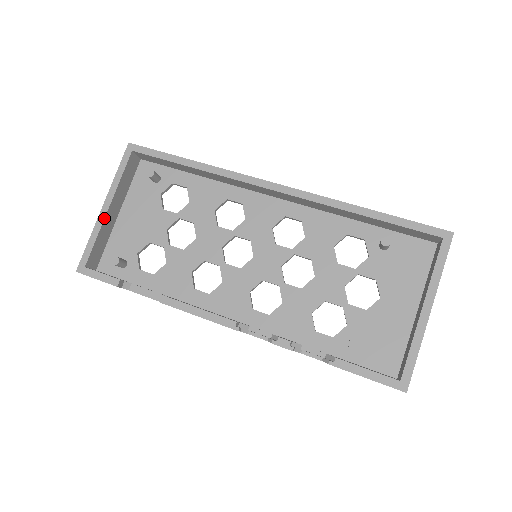
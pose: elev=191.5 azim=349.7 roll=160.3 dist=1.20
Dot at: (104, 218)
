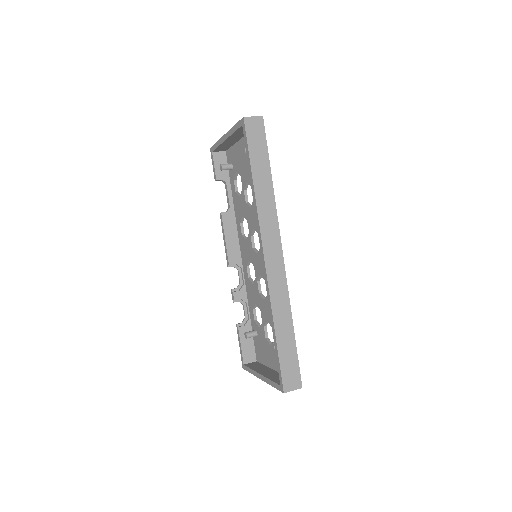
Dot at: (223, 142)
